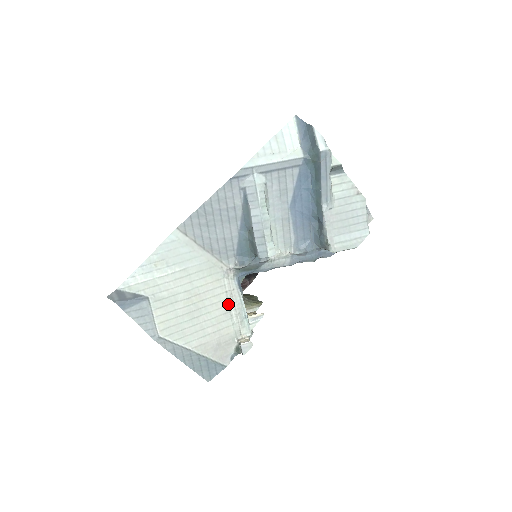
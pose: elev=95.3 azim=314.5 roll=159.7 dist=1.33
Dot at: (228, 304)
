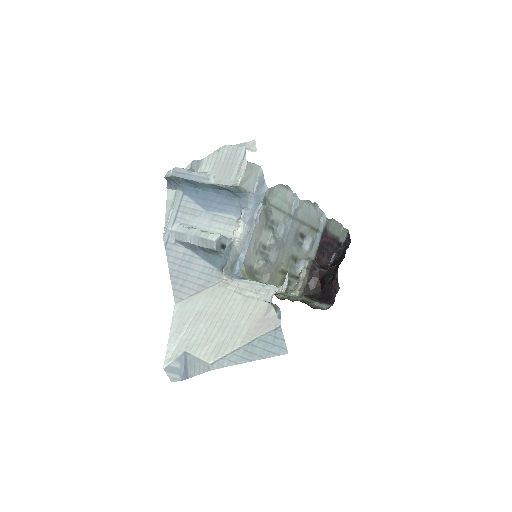
Dot at: (243, 295)
